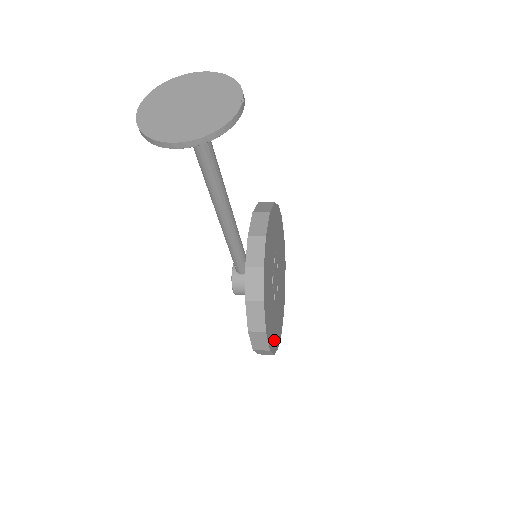
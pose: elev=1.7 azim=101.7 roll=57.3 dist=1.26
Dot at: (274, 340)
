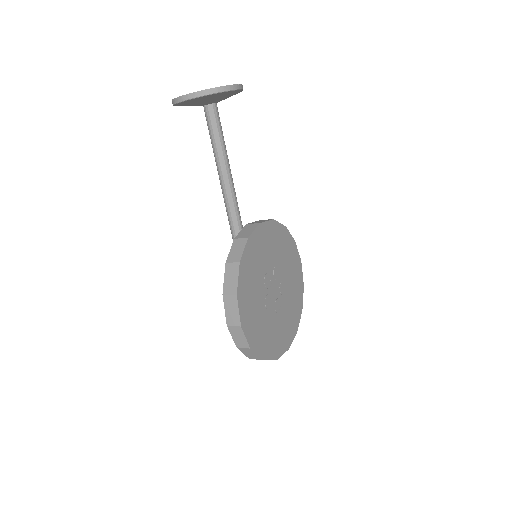
Dot at: (255, 335)
